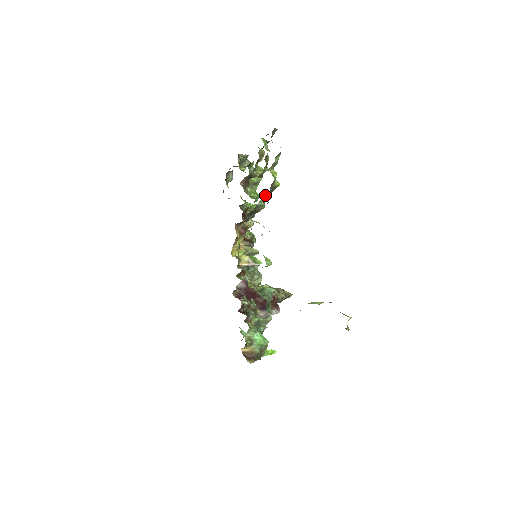
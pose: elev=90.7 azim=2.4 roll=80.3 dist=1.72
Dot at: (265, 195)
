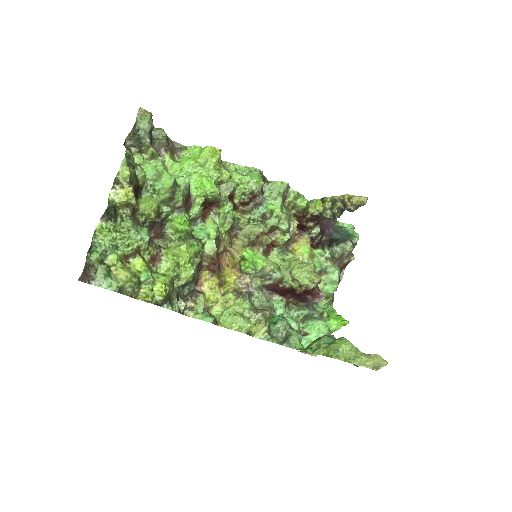
Dot at: occluded
